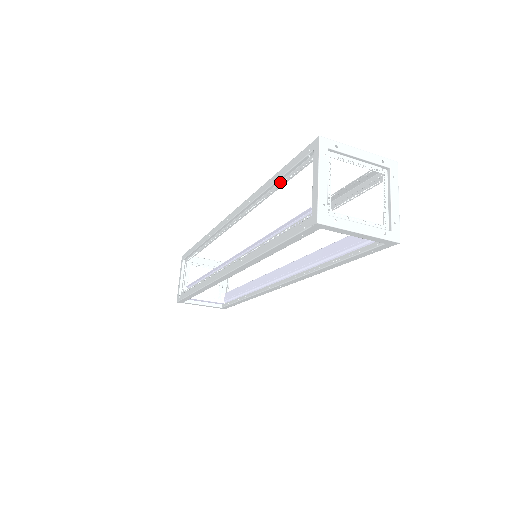
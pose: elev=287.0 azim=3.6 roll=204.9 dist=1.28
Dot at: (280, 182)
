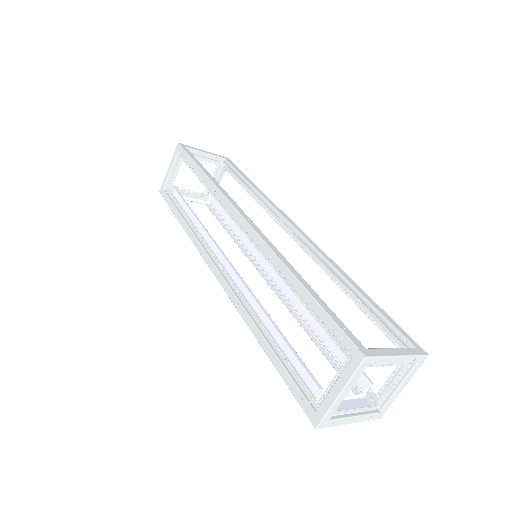
Dot at: (307, 303)
